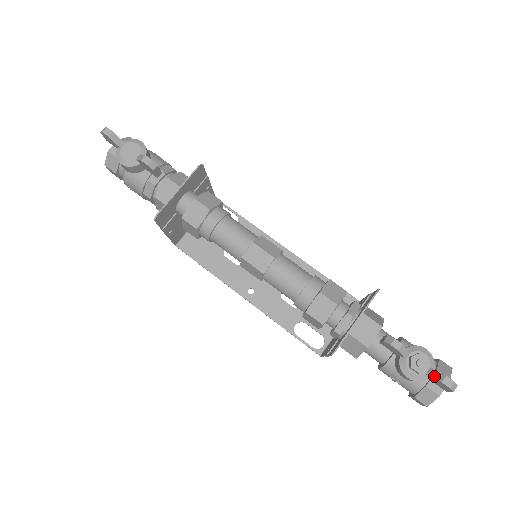
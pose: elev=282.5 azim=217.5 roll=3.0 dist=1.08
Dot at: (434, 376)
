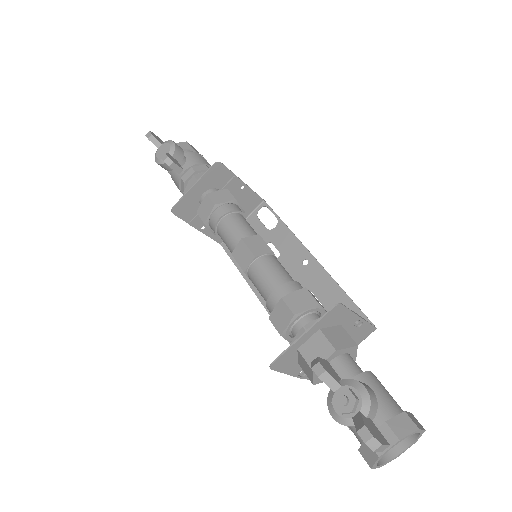
Dot at: (355, 422)
